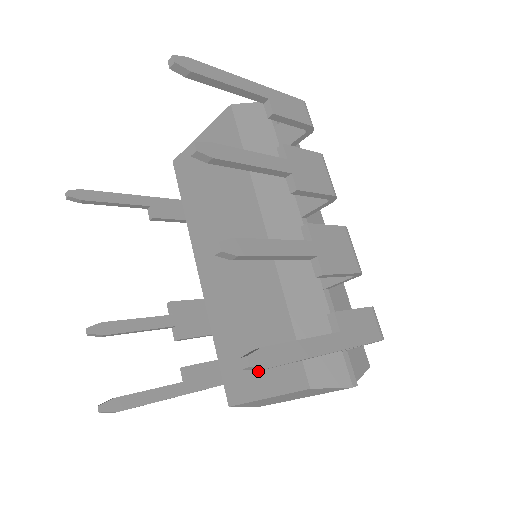
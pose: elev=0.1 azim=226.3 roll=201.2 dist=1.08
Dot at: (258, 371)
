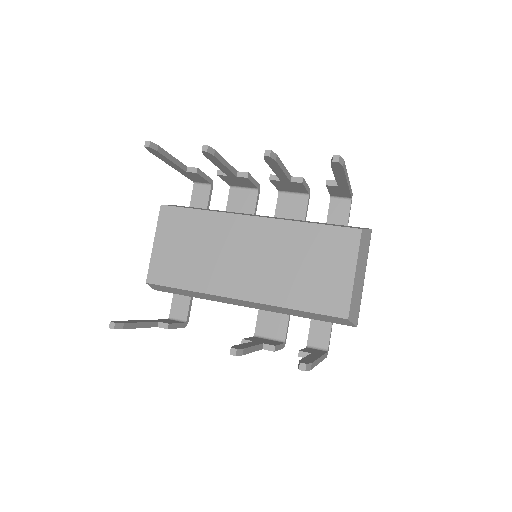
Dot at: (334, 271)
